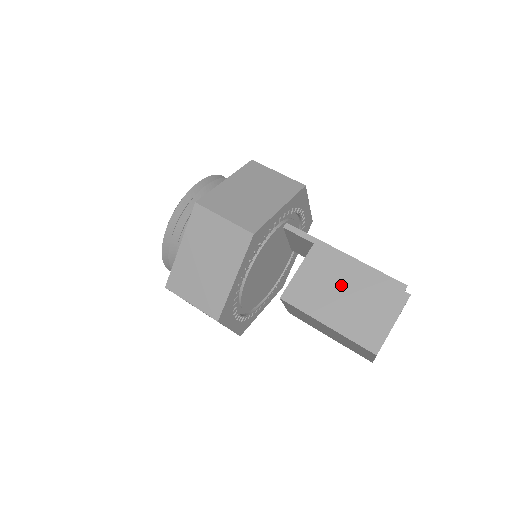
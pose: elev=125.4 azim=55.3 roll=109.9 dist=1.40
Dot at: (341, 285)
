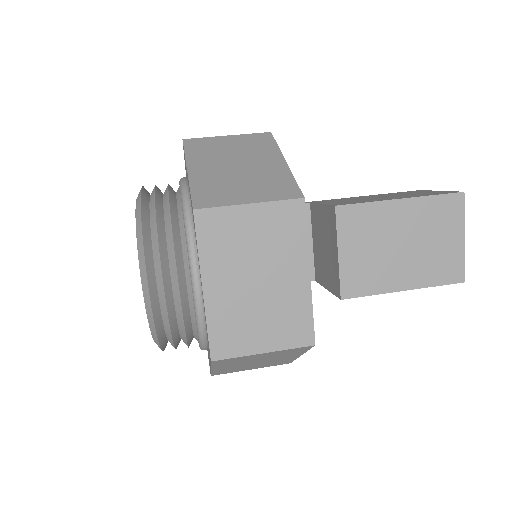
Dot at: (369, 197)
